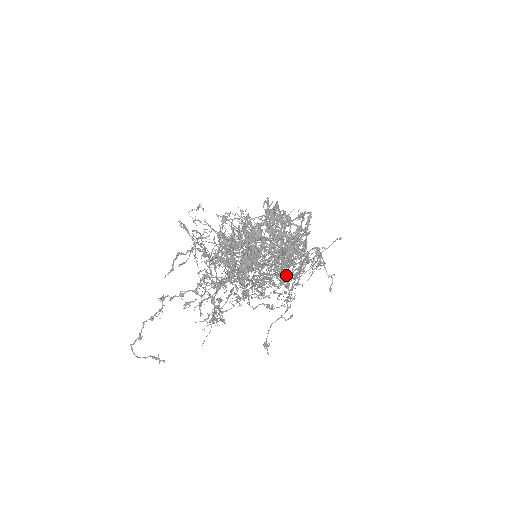
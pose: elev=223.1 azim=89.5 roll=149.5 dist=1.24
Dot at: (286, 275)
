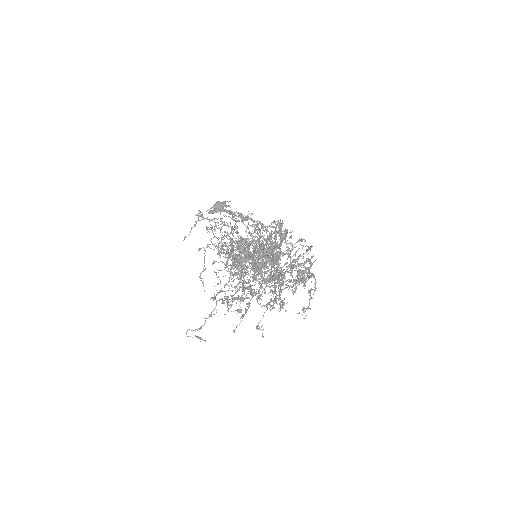
Dot at: occluded
